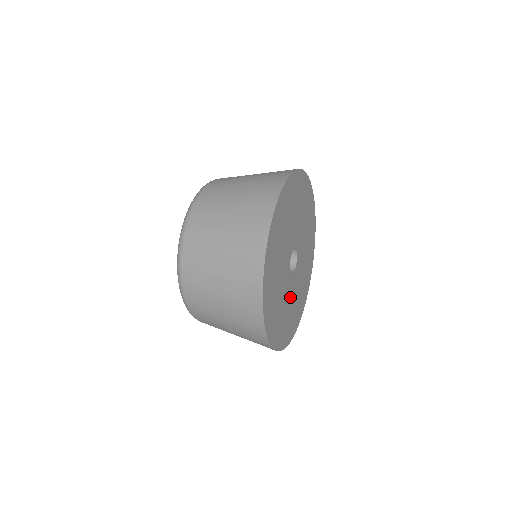
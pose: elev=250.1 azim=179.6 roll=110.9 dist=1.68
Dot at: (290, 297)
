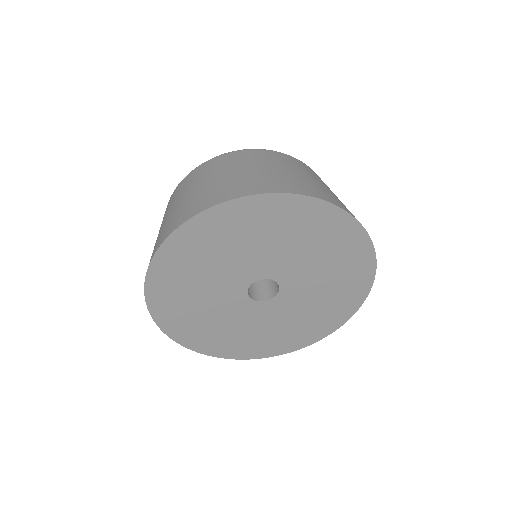
Dot at: (274, 318)
